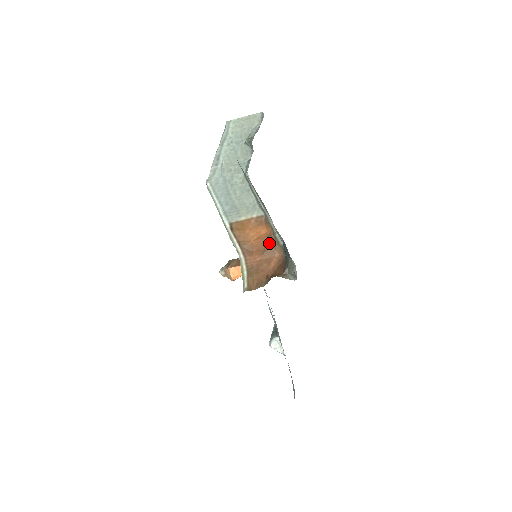
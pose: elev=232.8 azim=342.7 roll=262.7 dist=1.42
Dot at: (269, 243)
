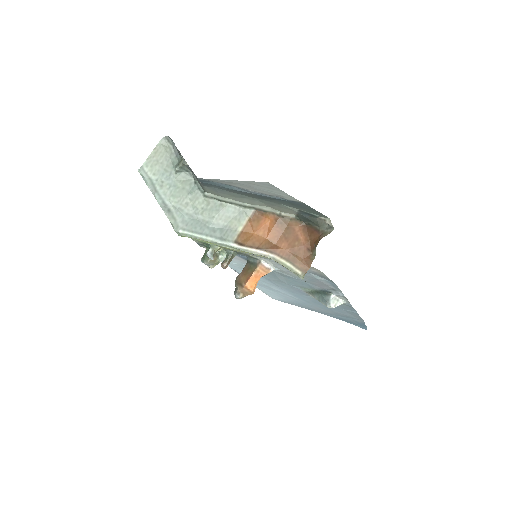
Dot at: (282, 226)
